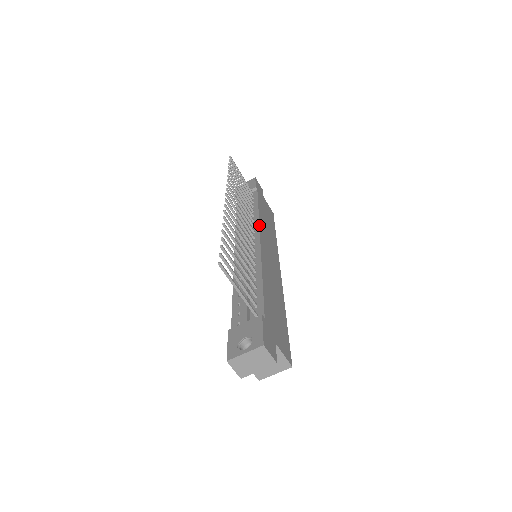
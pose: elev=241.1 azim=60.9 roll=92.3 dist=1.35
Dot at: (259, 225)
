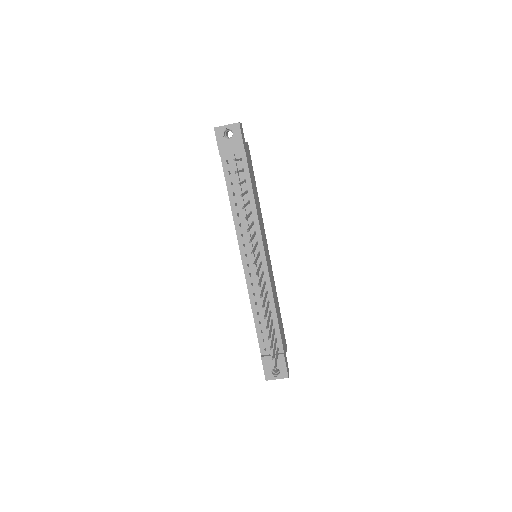
Dot at: (261, 235)
